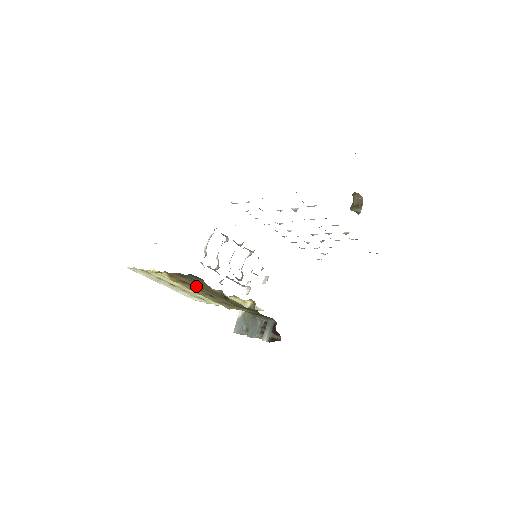
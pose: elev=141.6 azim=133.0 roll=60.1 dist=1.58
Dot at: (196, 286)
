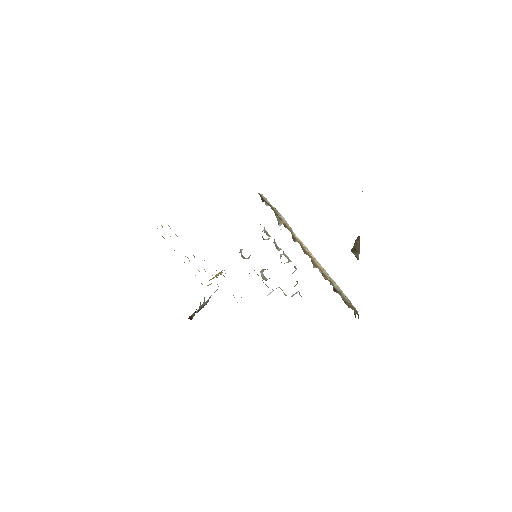
Dot at: occluded
